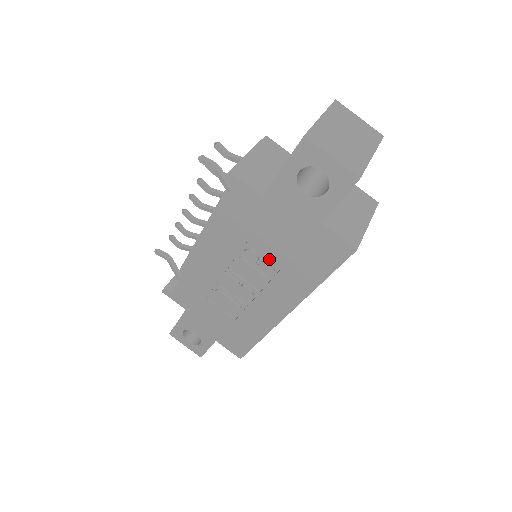
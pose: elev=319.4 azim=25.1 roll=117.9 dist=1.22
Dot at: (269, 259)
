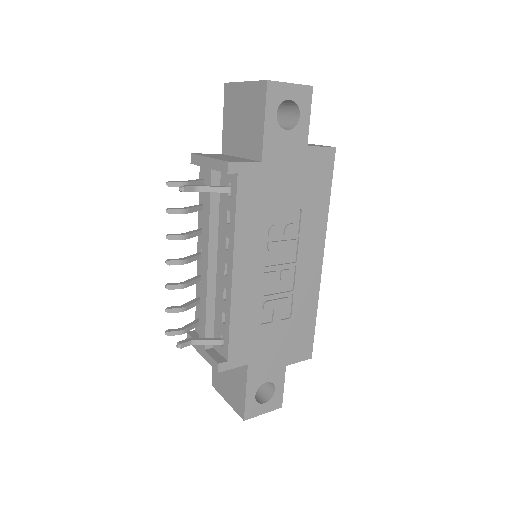
Dot at: (288, 220)
